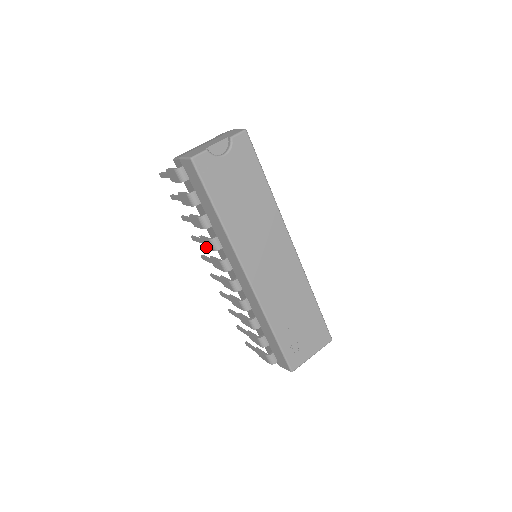
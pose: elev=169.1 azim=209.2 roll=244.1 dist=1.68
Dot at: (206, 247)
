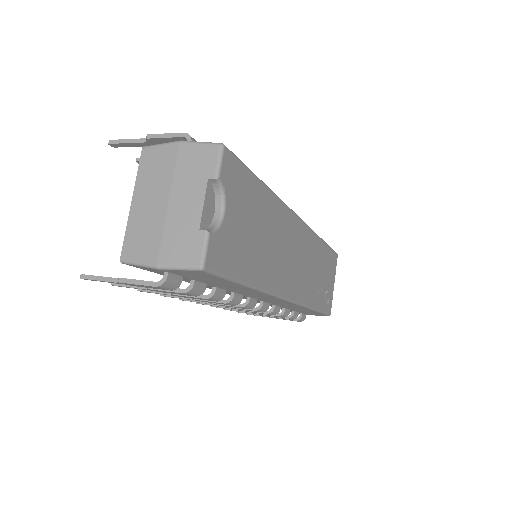
Dot at: occluded
